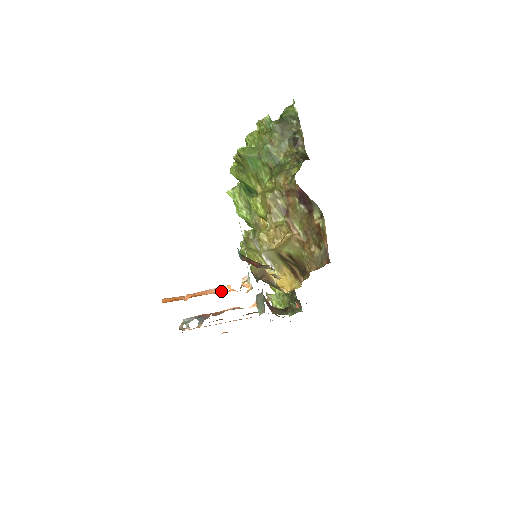
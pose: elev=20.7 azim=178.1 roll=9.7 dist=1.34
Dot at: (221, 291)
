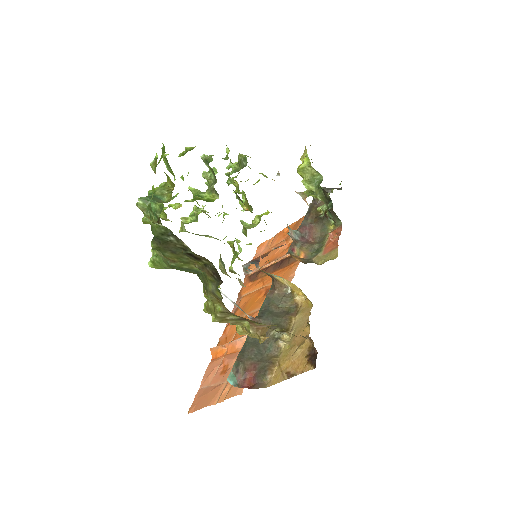
Dot at: occluded
